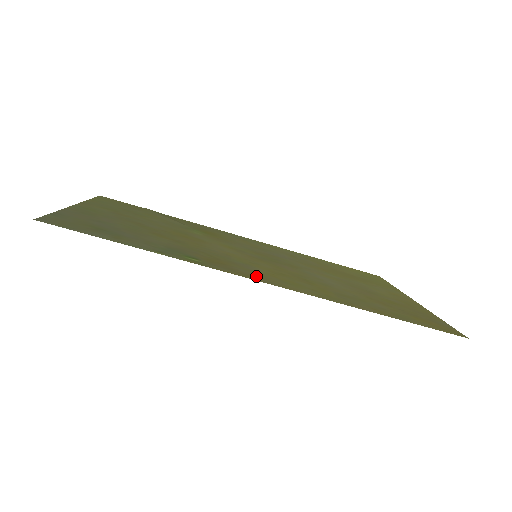
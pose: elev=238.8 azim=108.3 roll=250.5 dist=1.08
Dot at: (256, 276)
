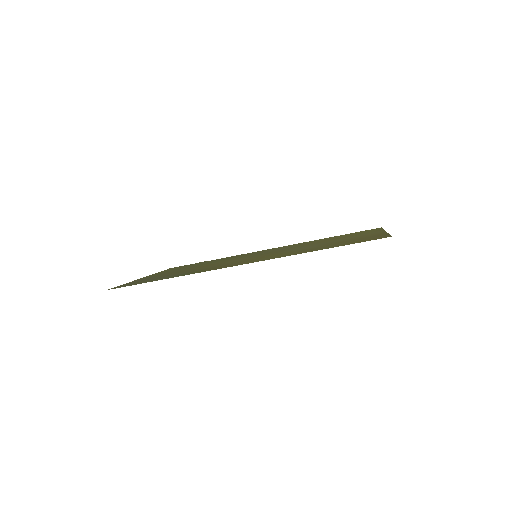
Dot at: (233, 265)
